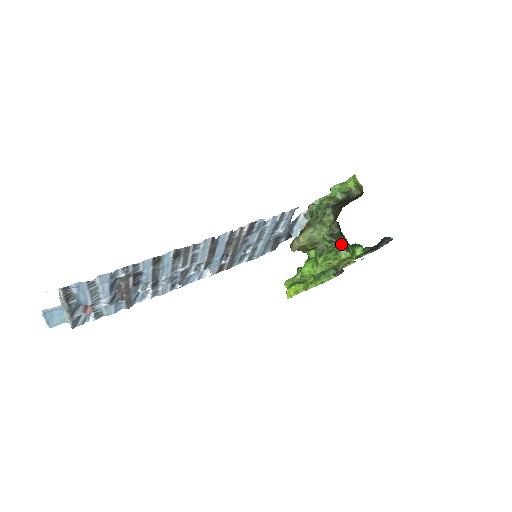
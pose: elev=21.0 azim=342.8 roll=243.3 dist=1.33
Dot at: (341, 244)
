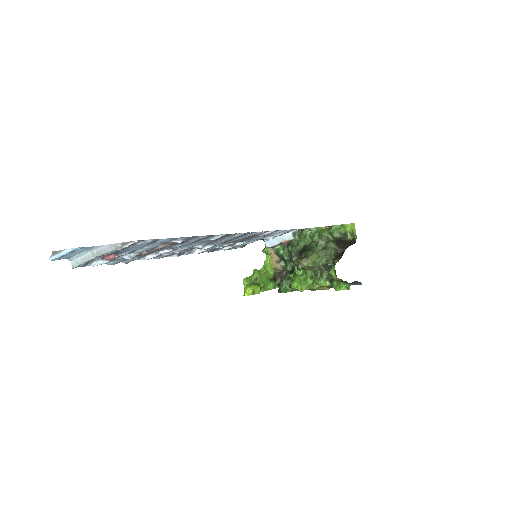
Dot at: (327, 274)
